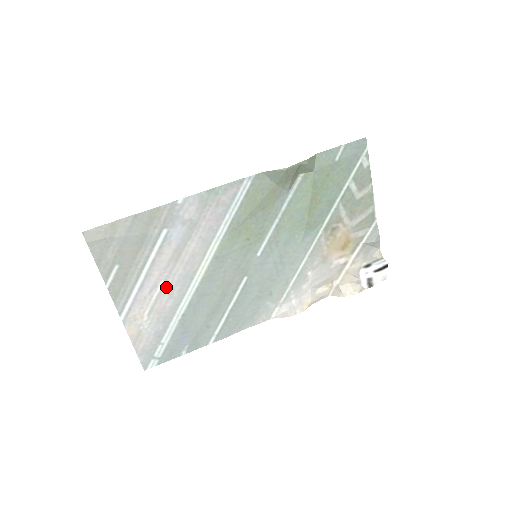
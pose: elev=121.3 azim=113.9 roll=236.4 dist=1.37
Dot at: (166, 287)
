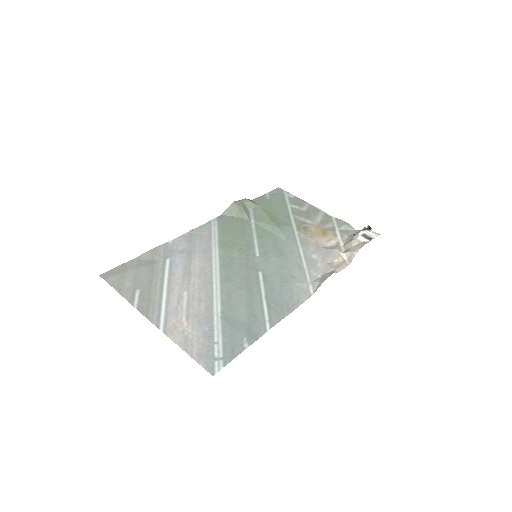
Dot at: (191, 295)
